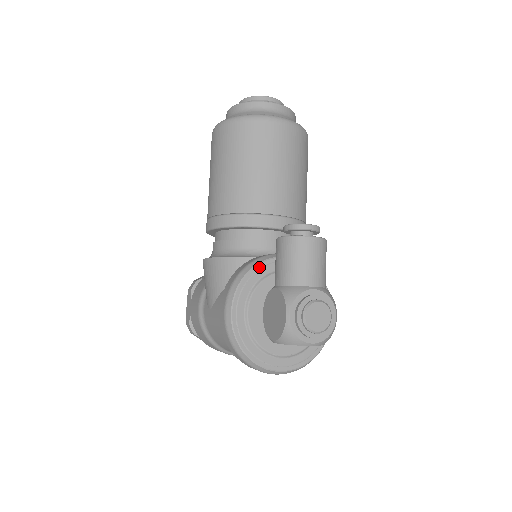
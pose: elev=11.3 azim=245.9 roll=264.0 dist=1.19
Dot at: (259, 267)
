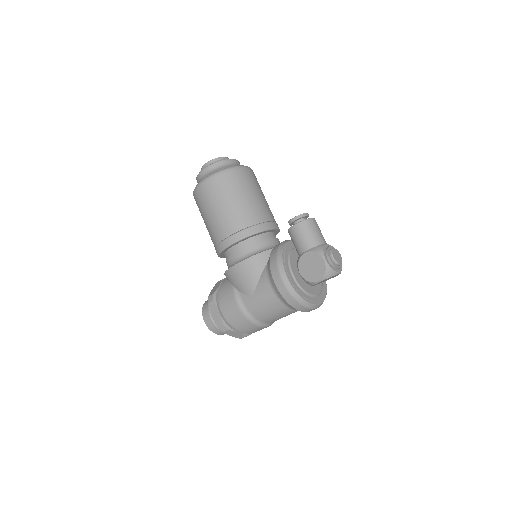
Dot at: (284, 249)
